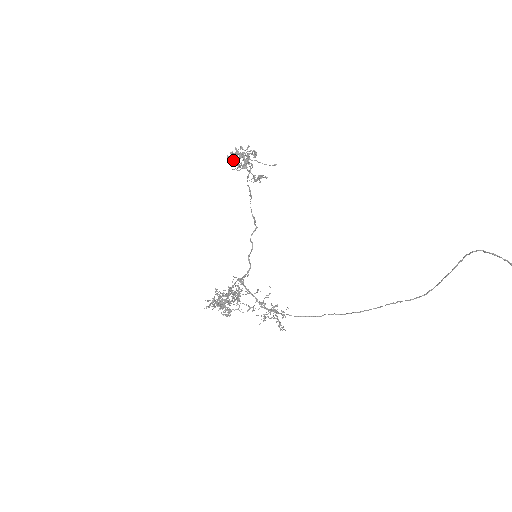
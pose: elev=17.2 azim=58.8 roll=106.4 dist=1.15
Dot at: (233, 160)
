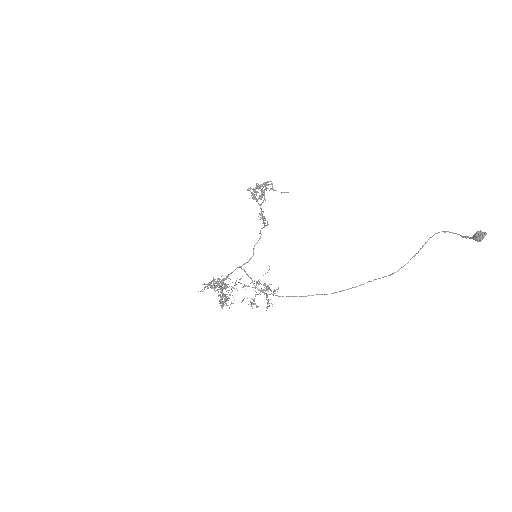
Dot at: (252, 192)
